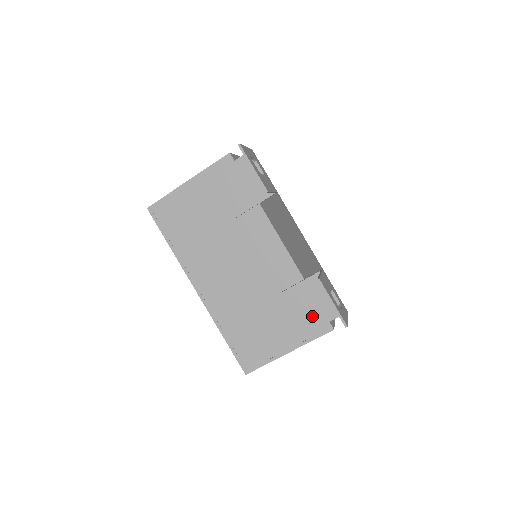
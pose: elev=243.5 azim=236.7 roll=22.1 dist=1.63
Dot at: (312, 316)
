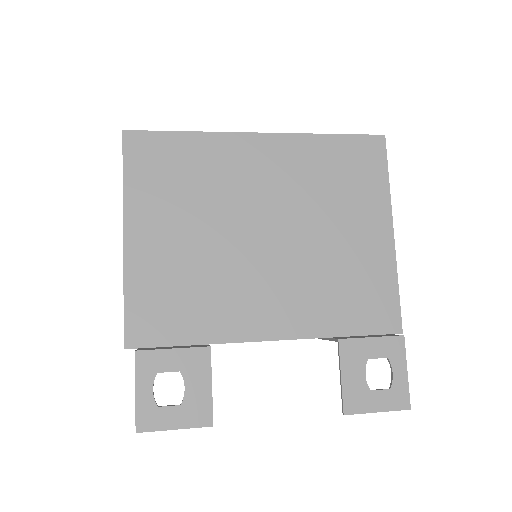
Dot at: occluded
